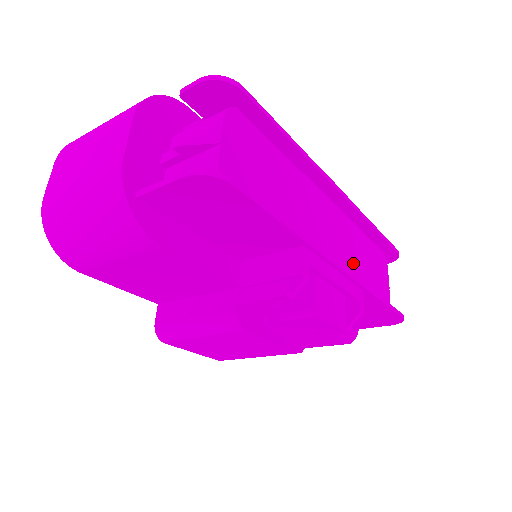
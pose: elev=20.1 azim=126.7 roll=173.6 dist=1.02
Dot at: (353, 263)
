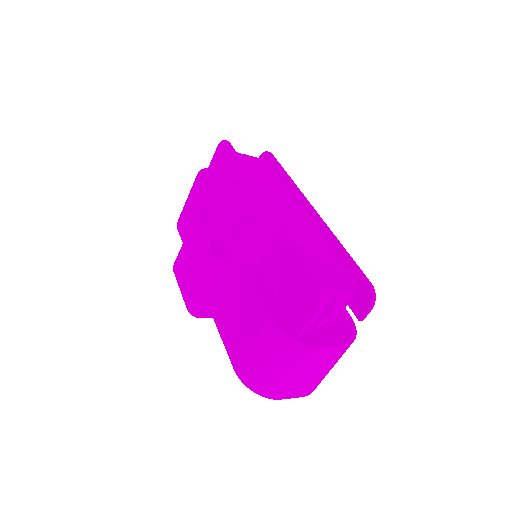
Dot at: (297, 236)
